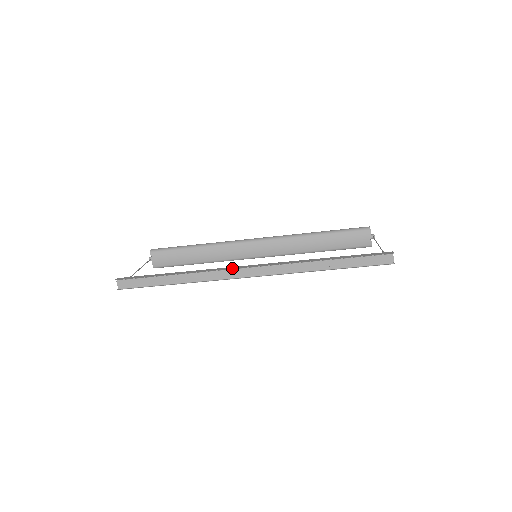
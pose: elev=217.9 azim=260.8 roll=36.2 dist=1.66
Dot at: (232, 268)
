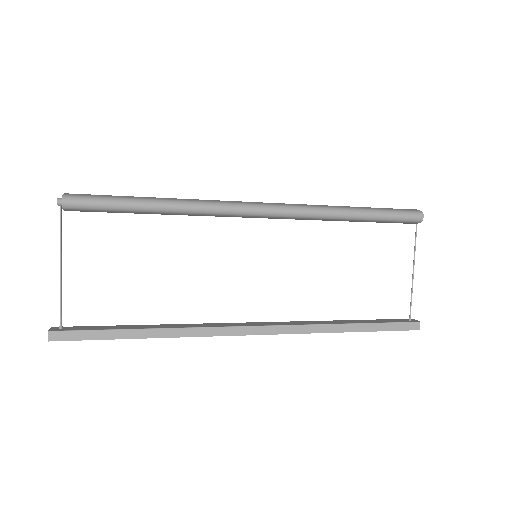
Dot at: (231, 334)
